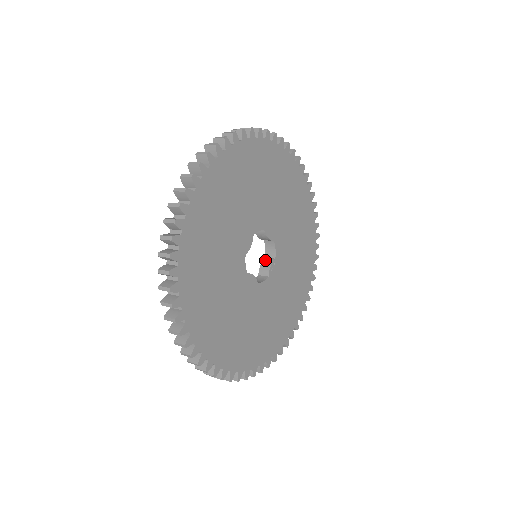
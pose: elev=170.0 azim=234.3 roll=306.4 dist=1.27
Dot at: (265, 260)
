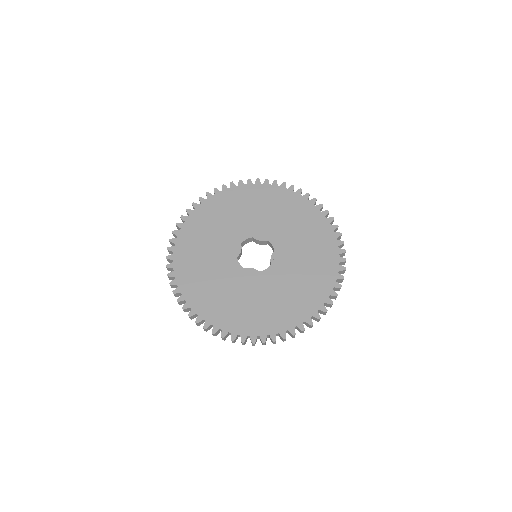
Dot at: occluded
